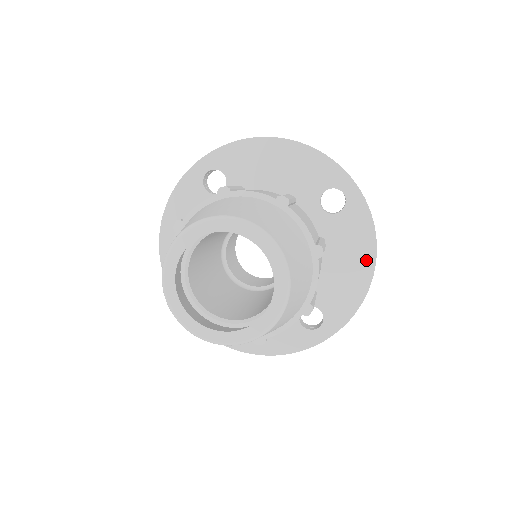
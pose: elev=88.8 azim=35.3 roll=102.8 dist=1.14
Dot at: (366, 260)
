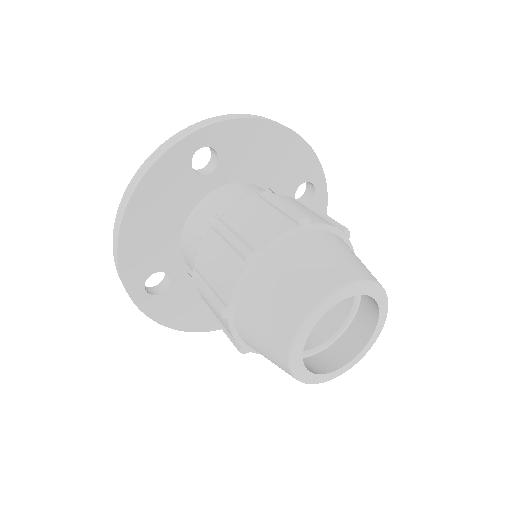
Dot at: occluded
